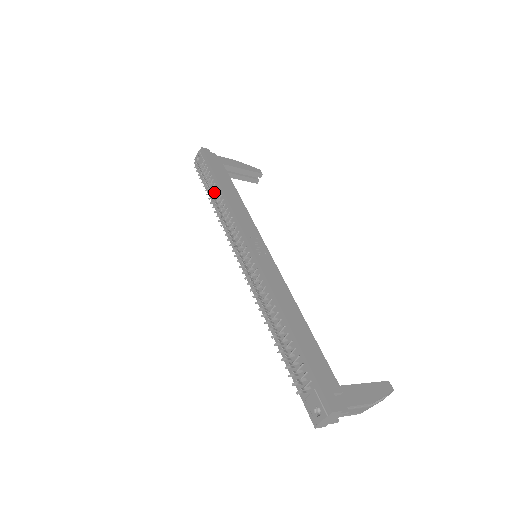
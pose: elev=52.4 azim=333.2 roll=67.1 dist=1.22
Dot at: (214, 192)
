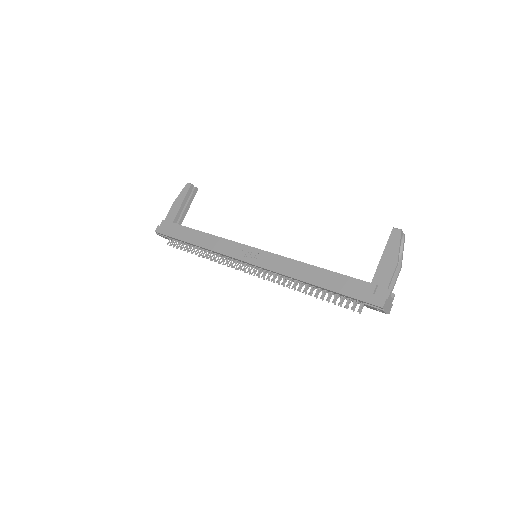
Dot at: occluded
